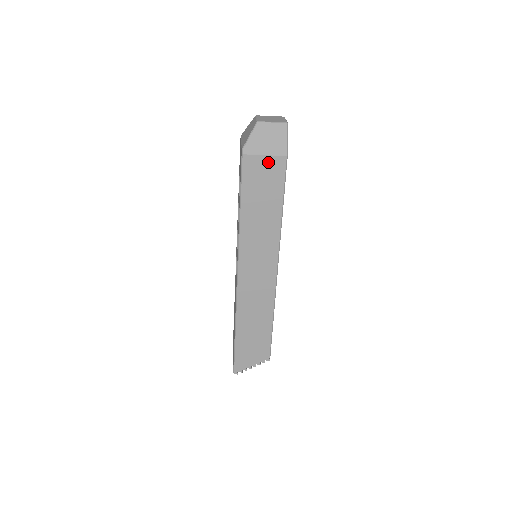
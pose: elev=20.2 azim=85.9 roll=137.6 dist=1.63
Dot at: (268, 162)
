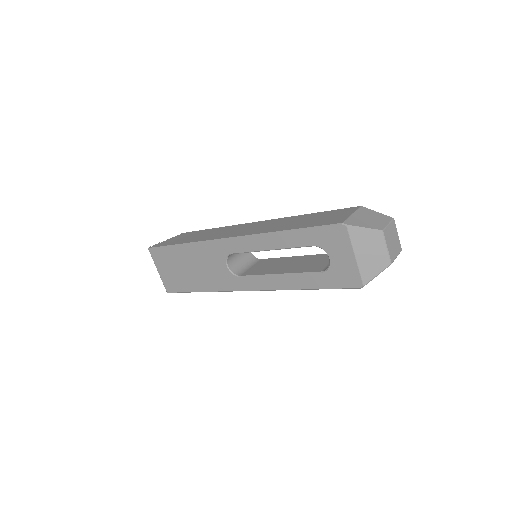
Dot at: occluded
